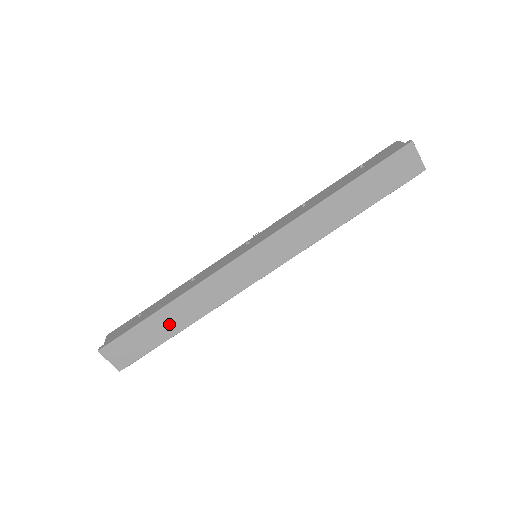
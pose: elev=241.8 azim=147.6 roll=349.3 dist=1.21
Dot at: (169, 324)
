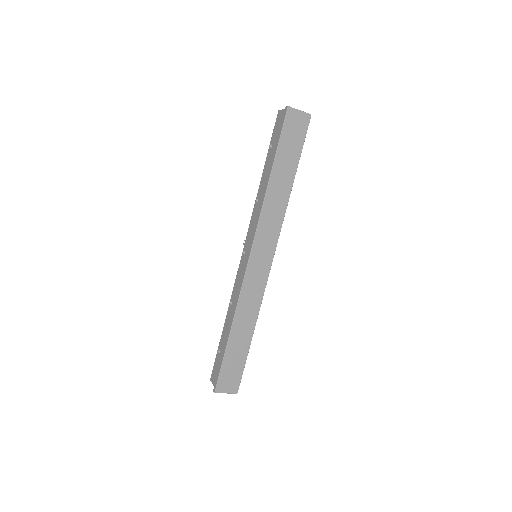
Dot at: (241, 341)
